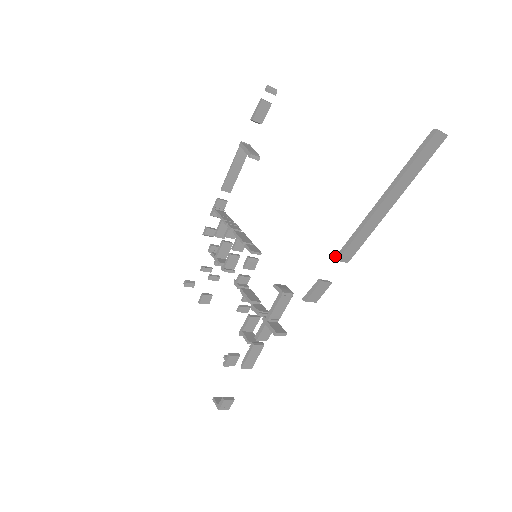
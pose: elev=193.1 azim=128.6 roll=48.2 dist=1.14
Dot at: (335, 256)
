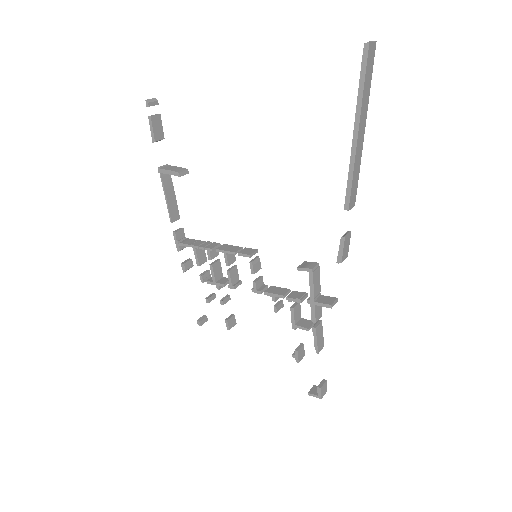
Dot at: occluded
